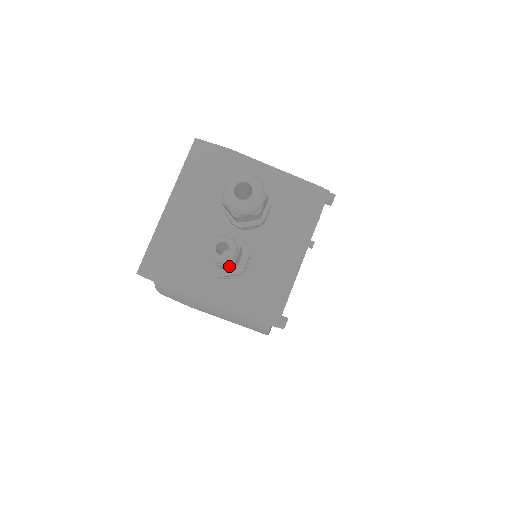
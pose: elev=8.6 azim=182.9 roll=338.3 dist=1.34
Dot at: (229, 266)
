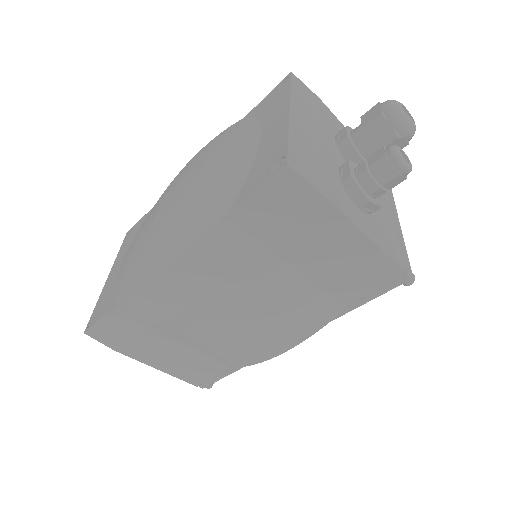
Dot at: (388, 188)
